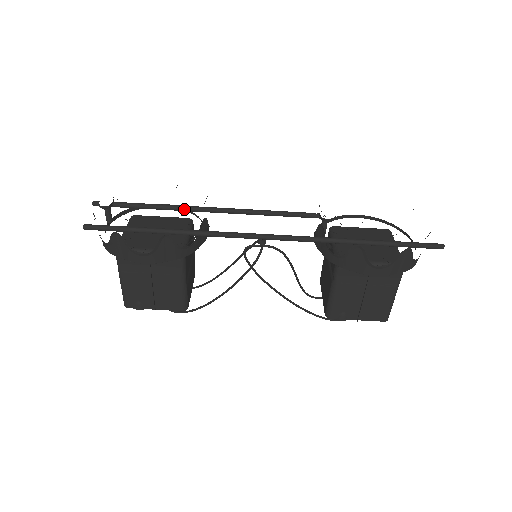
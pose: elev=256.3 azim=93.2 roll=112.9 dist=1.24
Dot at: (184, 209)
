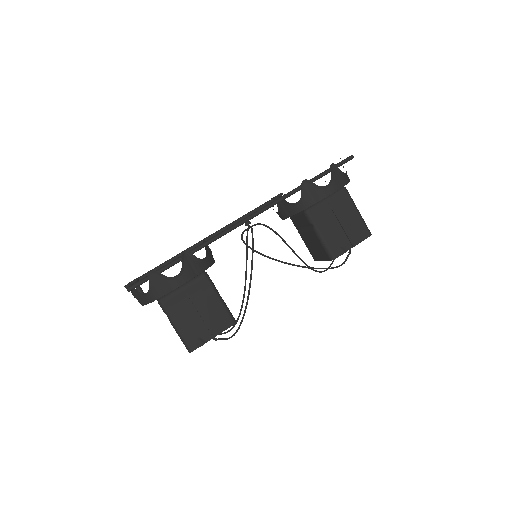
Dot at: (188, 250)
